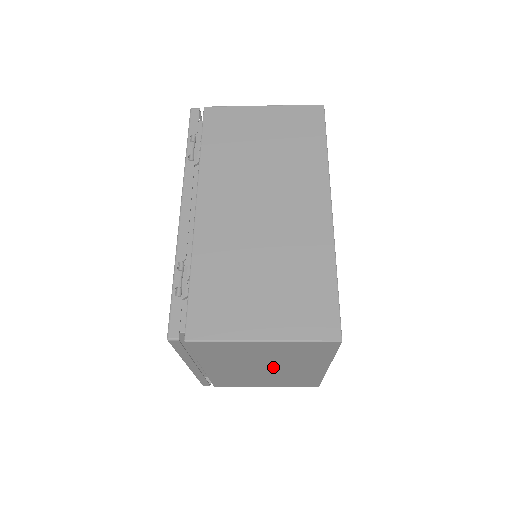
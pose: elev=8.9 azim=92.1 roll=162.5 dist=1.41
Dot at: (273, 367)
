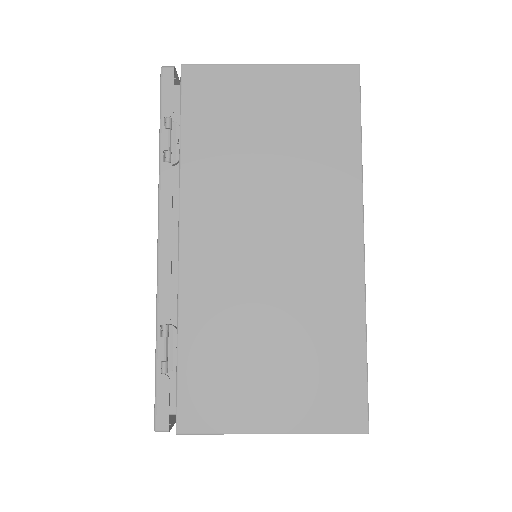
Dot at: occluded
